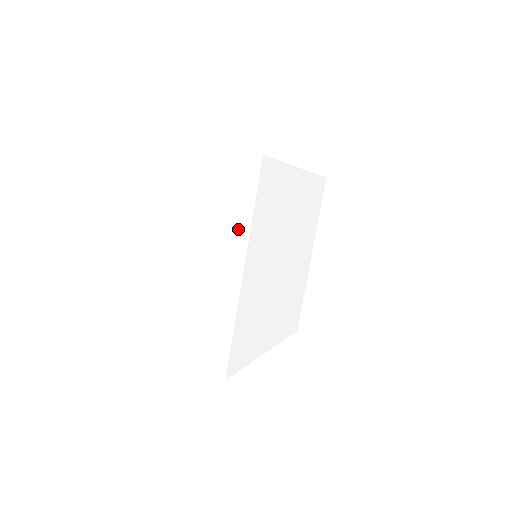
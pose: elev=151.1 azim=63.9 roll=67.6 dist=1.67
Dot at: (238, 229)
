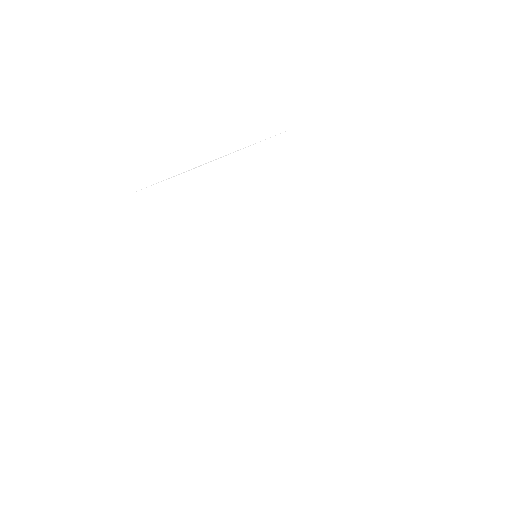
Dot at: occluded
